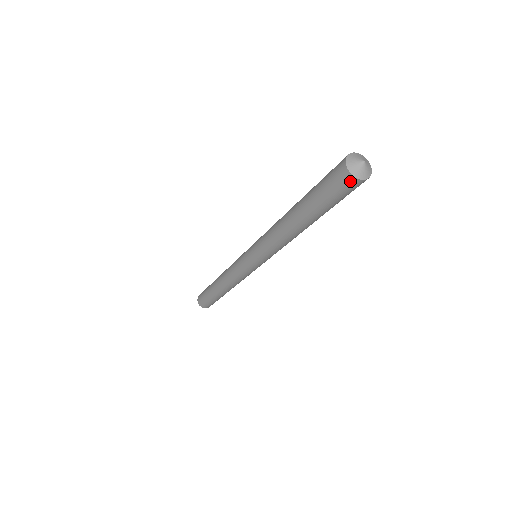
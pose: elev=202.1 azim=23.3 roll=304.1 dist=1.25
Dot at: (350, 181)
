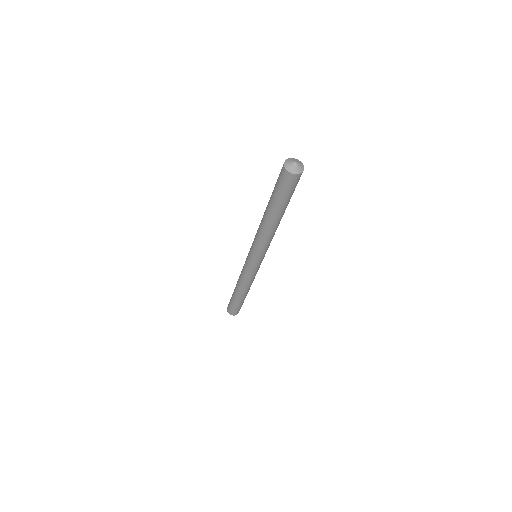
Dot at: (292, 177)
